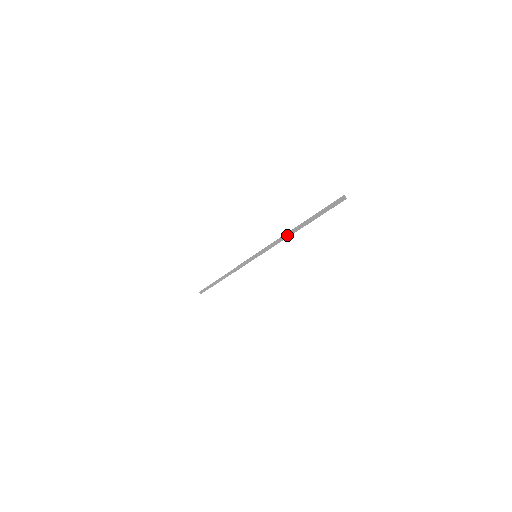
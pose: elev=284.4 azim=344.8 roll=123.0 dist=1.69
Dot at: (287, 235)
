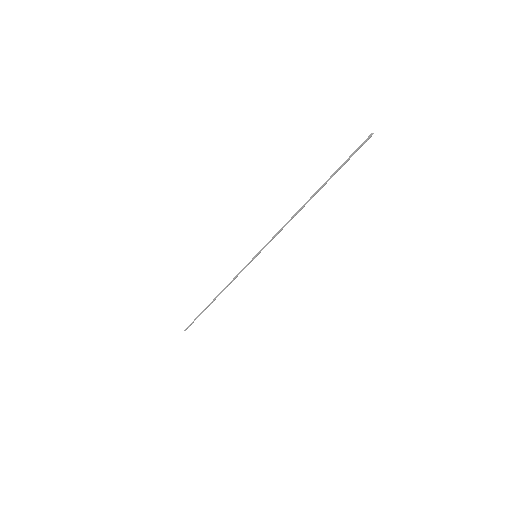
Dot at: (296, 212)
